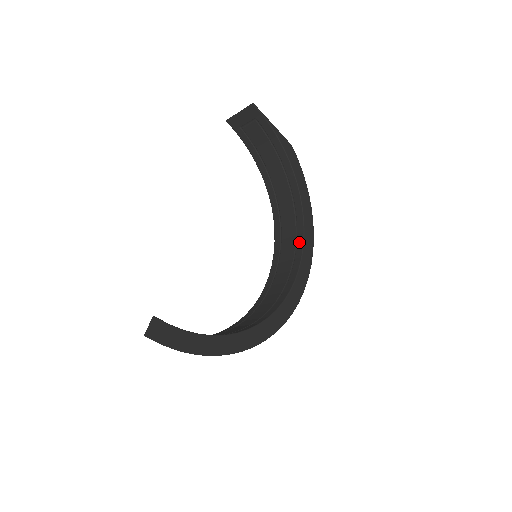
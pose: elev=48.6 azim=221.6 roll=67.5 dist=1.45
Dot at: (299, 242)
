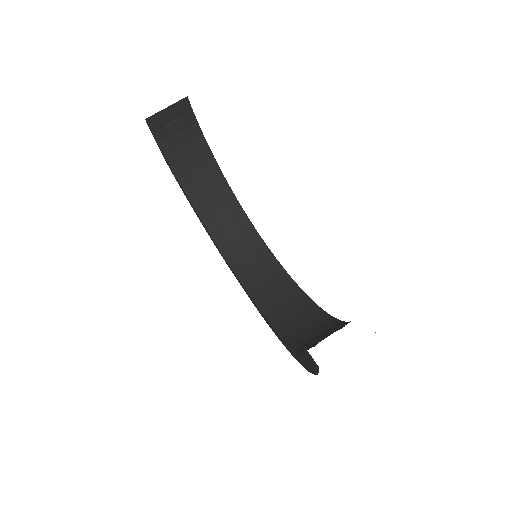
Dot at: (255, 238)
